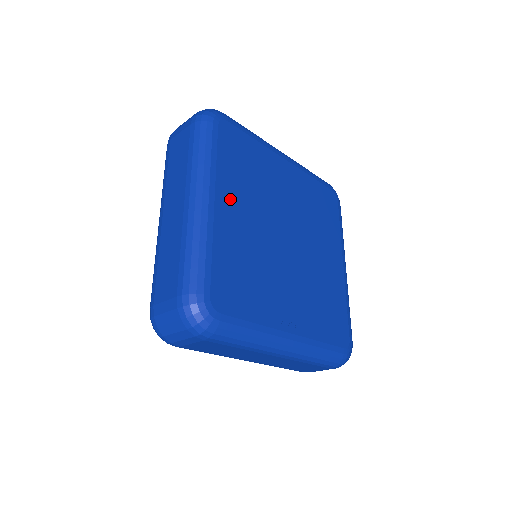
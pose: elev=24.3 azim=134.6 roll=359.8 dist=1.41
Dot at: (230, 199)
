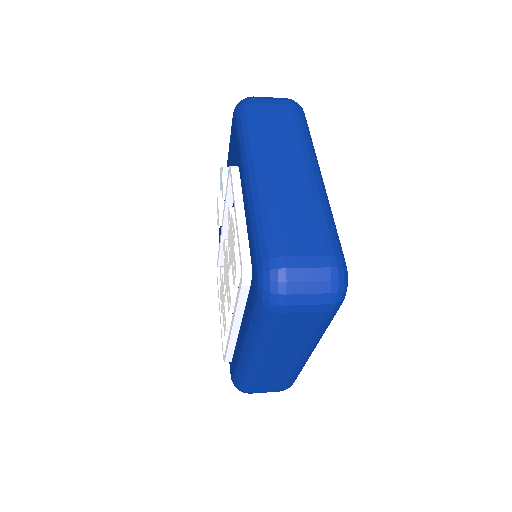
Dot at: occluded
